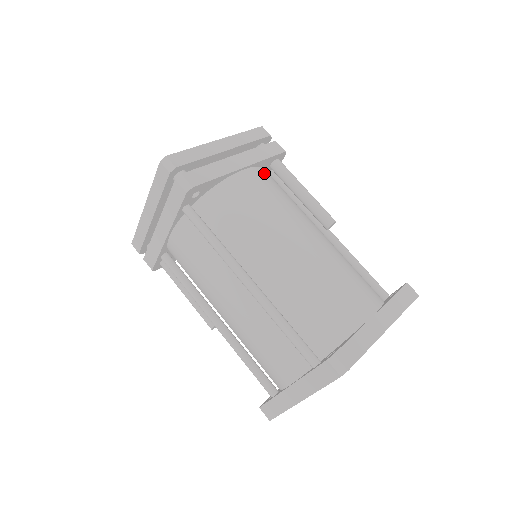
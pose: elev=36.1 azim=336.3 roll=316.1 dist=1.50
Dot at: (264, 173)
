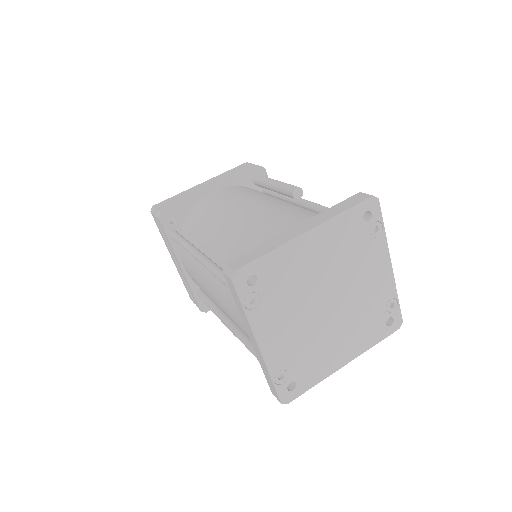
Dot at: (238, 187)
